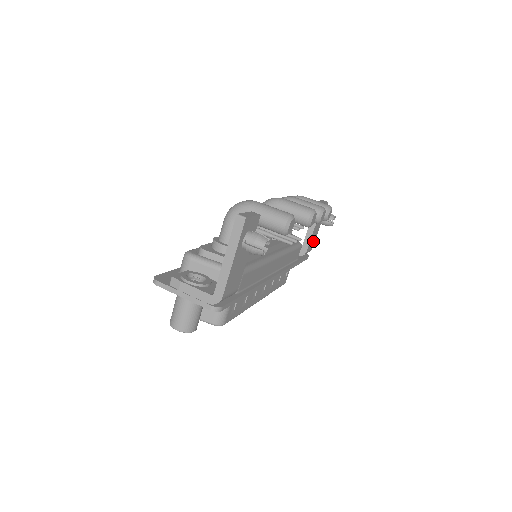
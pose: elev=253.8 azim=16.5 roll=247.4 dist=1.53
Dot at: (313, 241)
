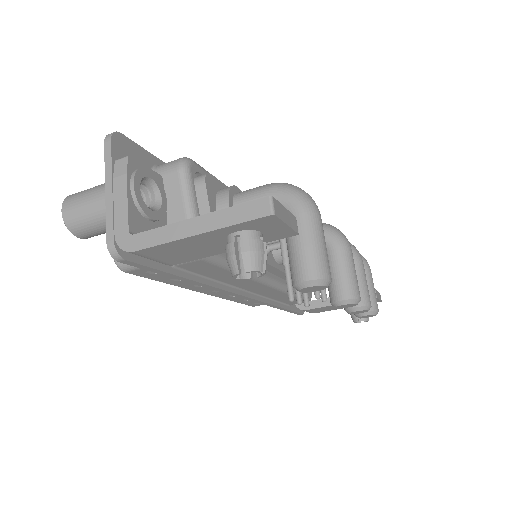
Dot at: (324, 310)
